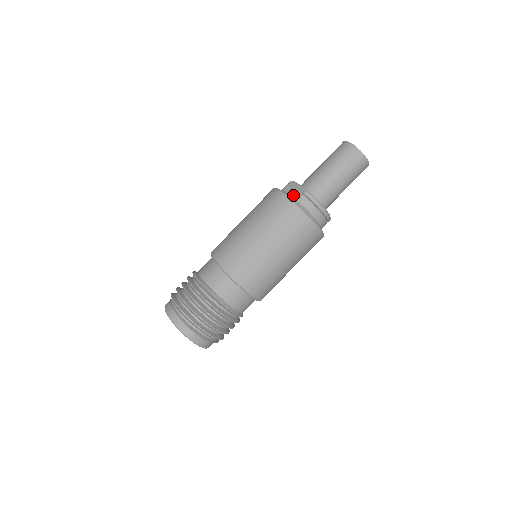
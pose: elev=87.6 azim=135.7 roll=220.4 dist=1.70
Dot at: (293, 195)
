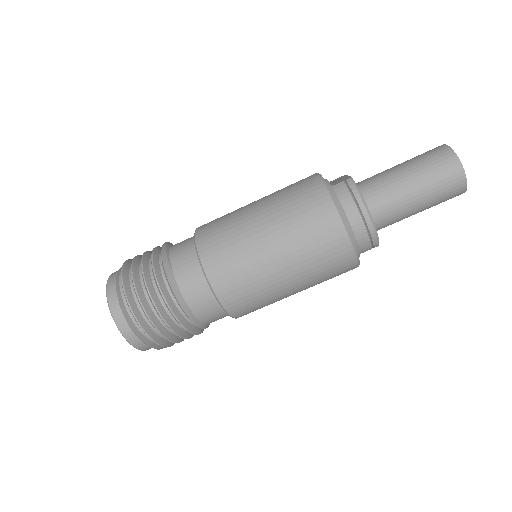
Dot at: (332, 183)
